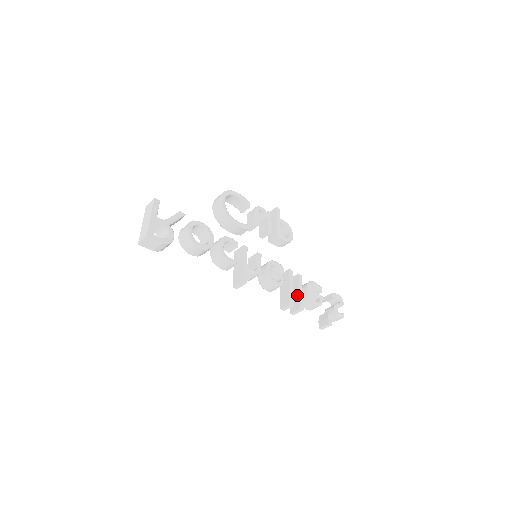
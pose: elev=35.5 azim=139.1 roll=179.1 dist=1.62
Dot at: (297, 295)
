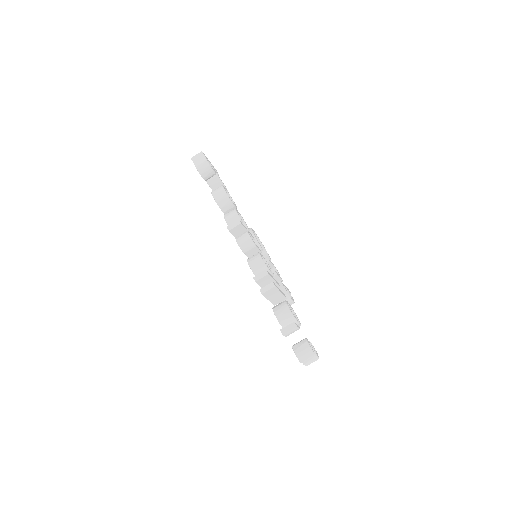
Dot at: occluded
